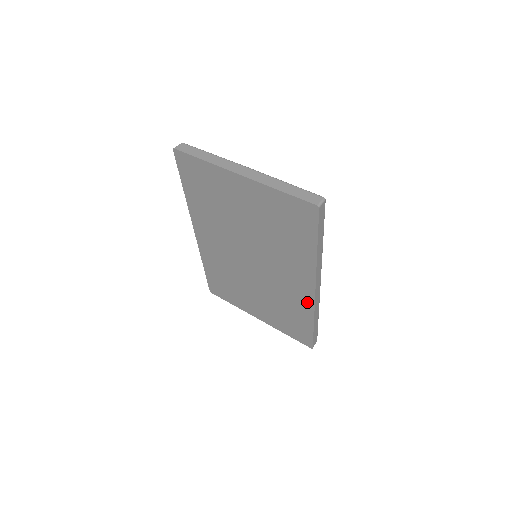
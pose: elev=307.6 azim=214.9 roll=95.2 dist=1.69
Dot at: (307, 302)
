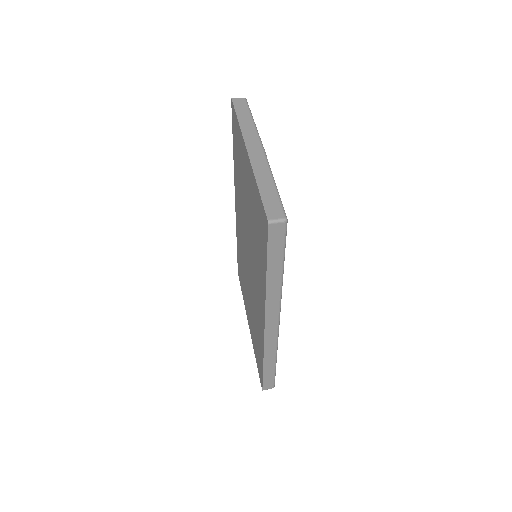
Dot at: (262, 334)
